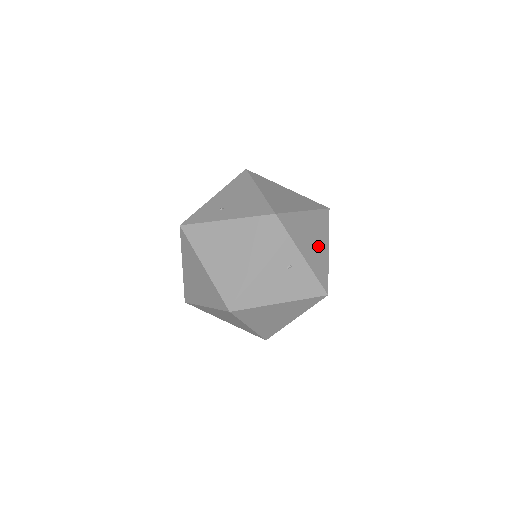
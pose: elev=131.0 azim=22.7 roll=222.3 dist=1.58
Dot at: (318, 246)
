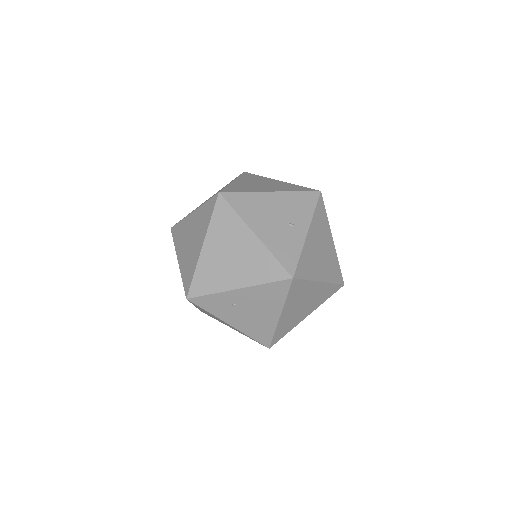
Dot at: (319, 261)
